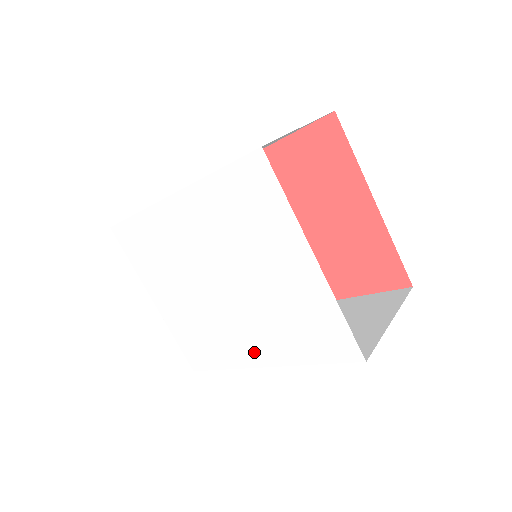
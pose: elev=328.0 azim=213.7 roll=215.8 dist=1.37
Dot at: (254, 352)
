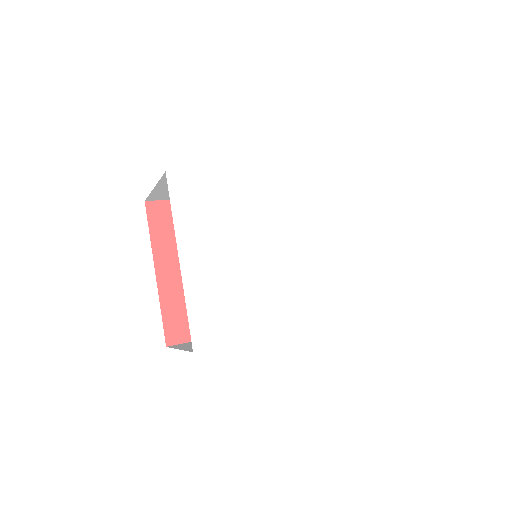
Dot at: (287, 315)
